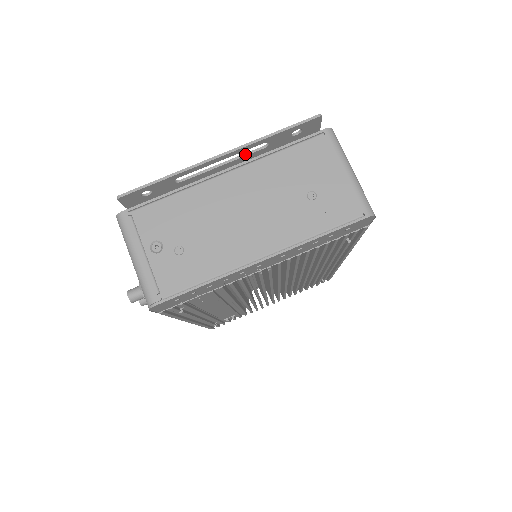
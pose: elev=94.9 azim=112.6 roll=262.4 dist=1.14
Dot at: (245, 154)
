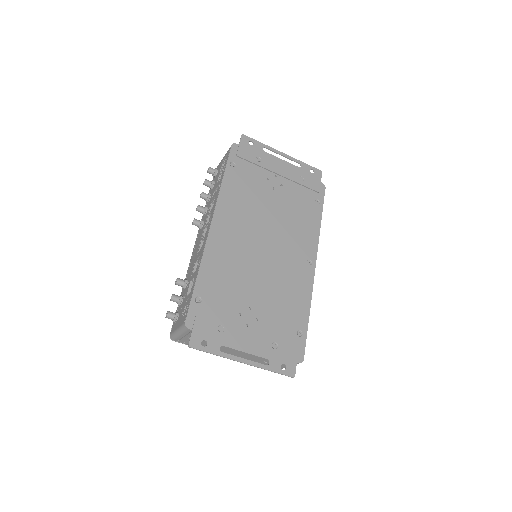
Dot at: (258, 356)
